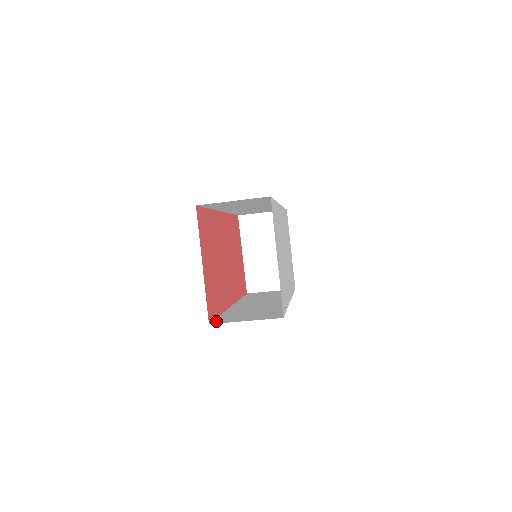
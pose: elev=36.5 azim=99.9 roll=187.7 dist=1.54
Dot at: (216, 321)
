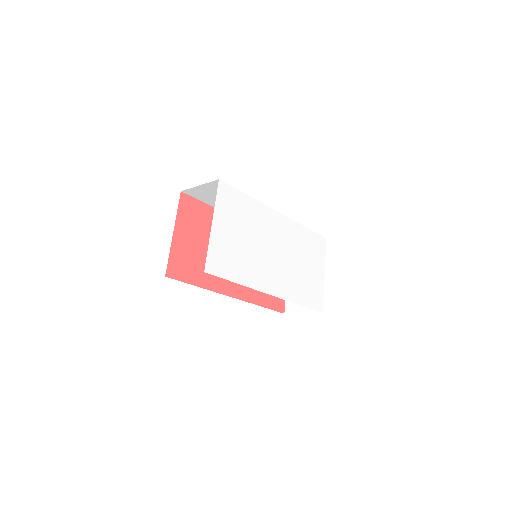
Dot at: (175, 278)
